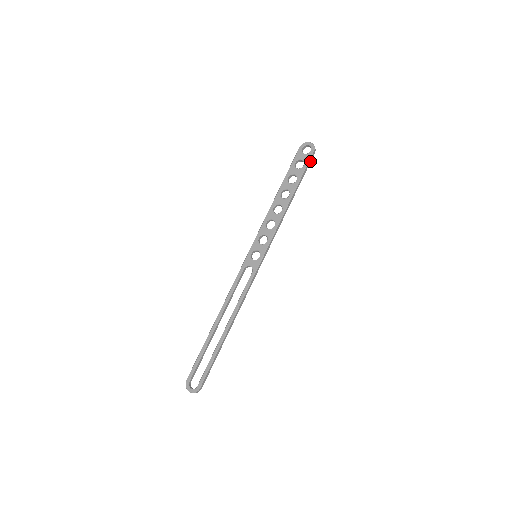
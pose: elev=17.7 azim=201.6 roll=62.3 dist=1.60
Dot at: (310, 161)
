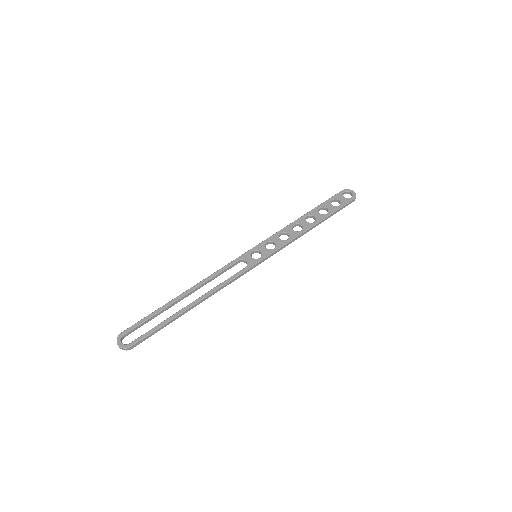
Dot at: (346, 205)
